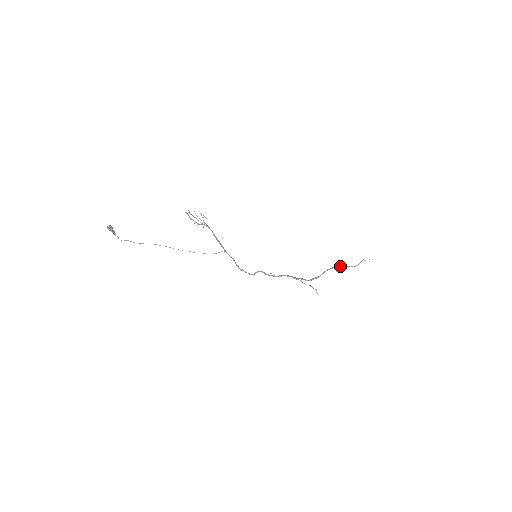
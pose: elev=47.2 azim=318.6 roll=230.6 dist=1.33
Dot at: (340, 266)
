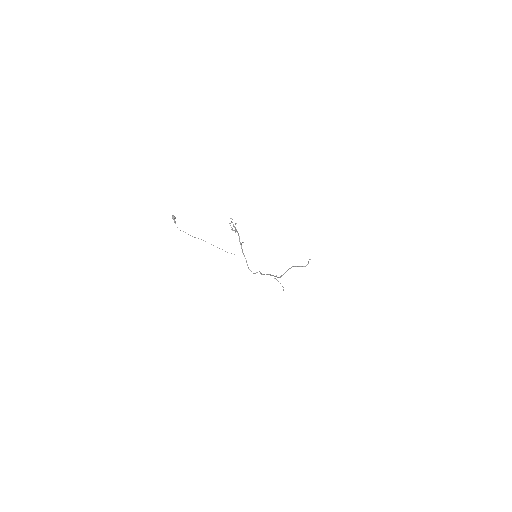
Dot at: (296, 266)
